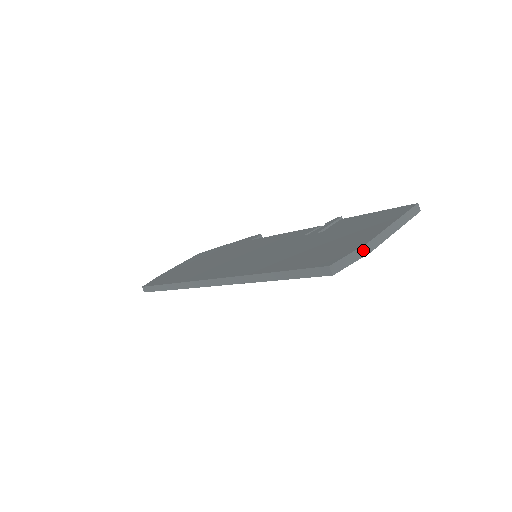
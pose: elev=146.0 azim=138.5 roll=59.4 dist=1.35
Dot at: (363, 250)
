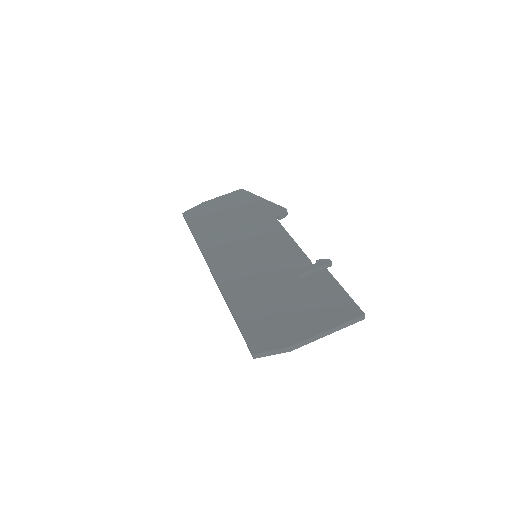
Dot at: (284, 350)
